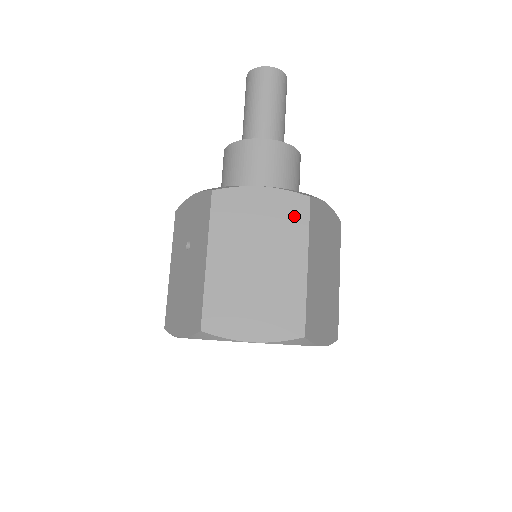
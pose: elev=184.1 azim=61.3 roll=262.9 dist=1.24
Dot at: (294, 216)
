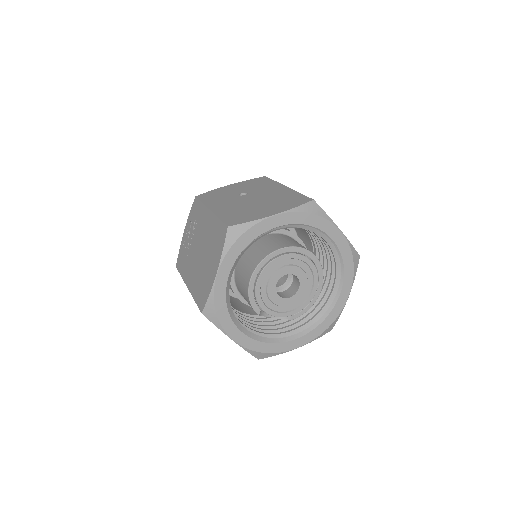
Dot at: occluded
